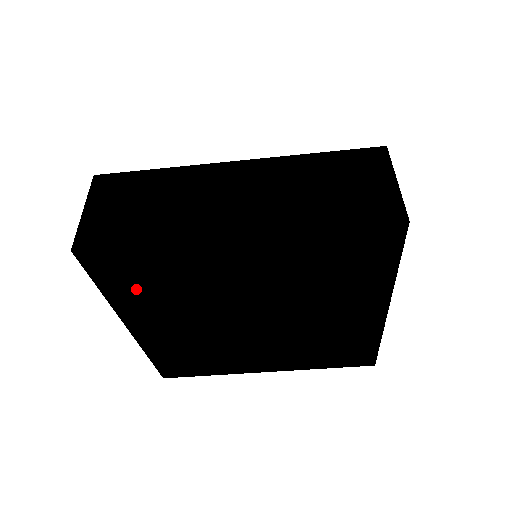
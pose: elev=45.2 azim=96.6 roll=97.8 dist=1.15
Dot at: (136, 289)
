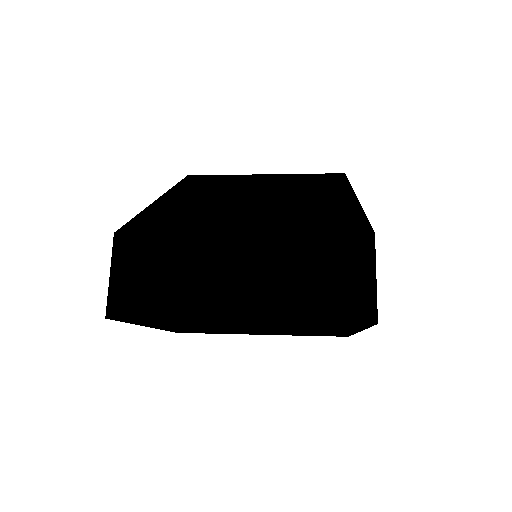
Dot at: (157, 323)
